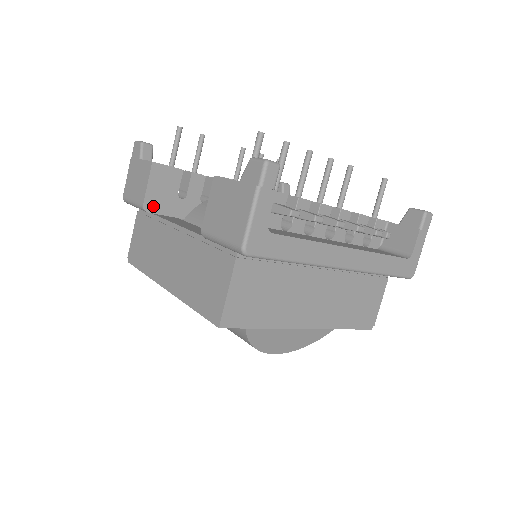
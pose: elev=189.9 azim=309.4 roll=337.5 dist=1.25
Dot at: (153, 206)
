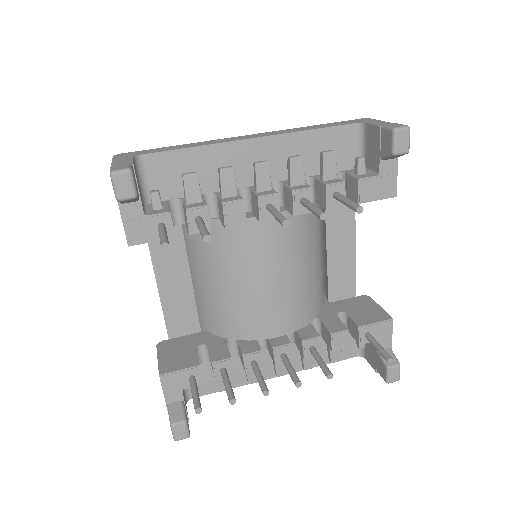
Dot at: occluded
